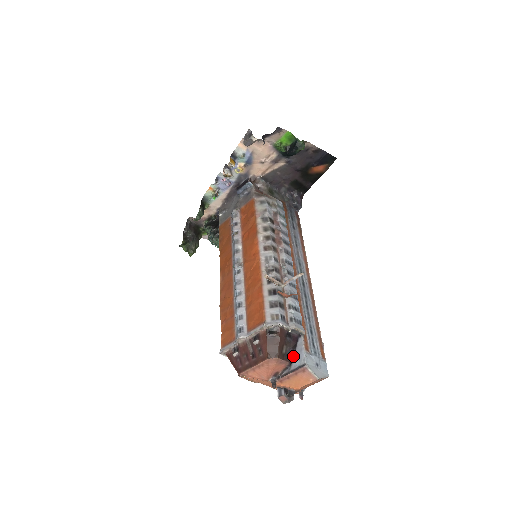
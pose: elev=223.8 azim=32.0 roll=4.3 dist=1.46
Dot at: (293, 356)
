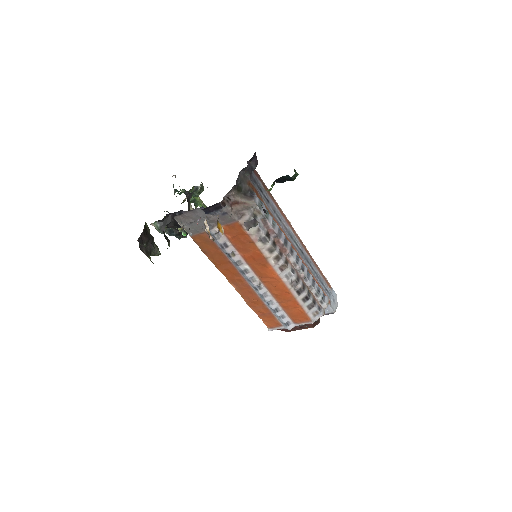
Dot at: occluded
